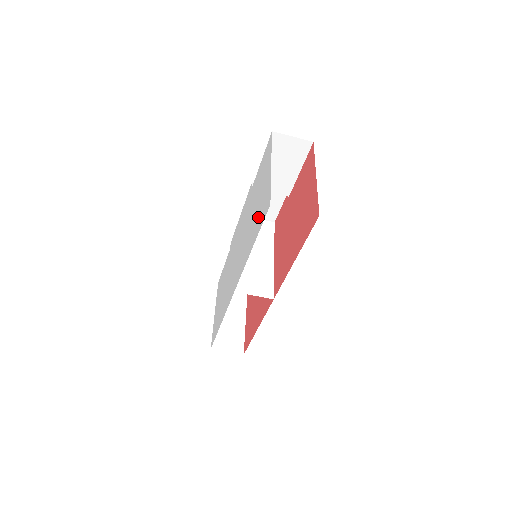
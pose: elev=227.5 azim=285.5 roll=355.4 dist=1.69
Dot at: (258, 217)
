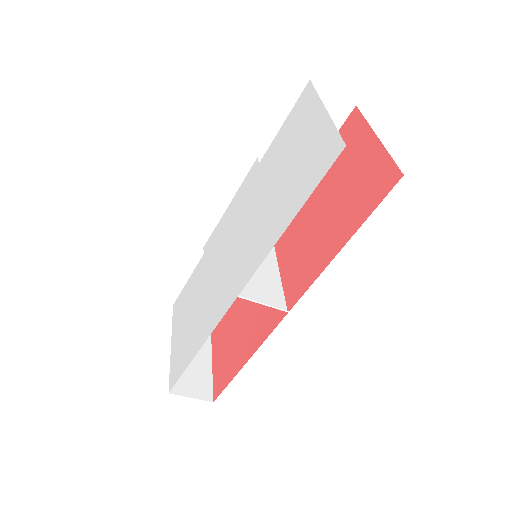
Dot at: (300, 179)
